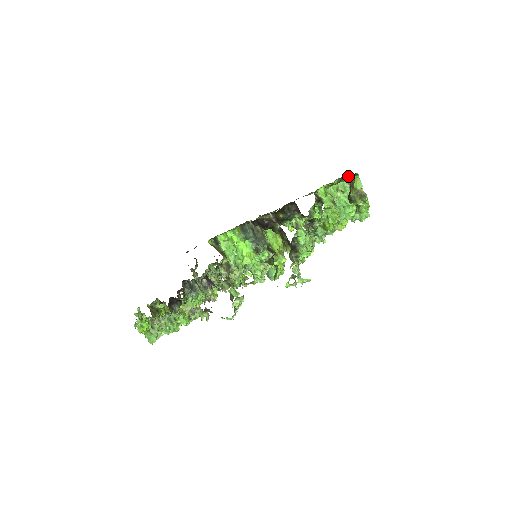
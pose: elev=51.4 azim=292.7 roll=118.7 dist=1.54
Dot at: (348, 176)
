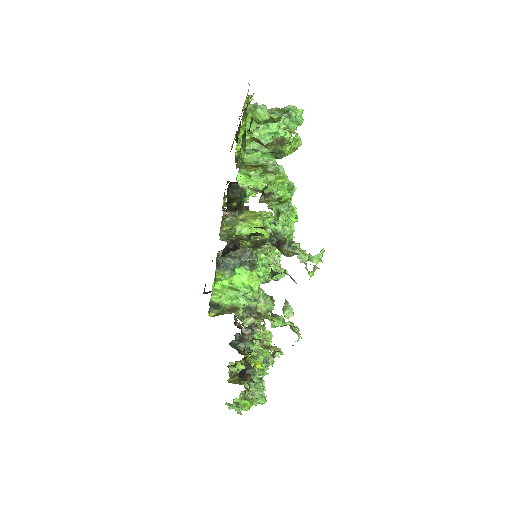
Dot at: (245, 124)
